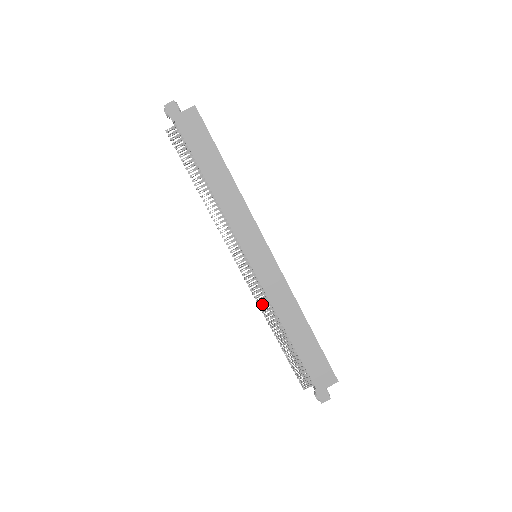
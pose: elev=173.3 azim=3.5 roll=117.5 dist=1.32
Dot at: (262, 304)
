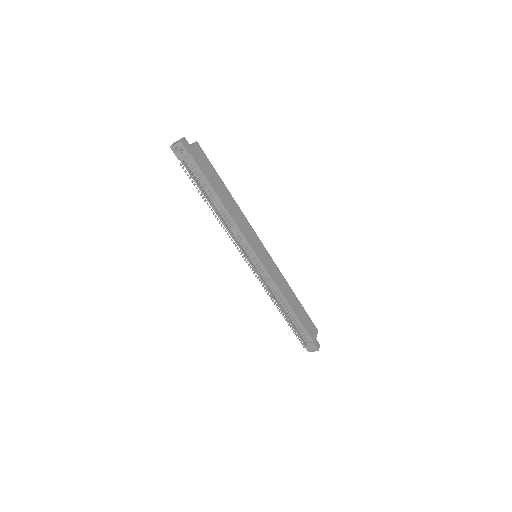
Dot at: (271, 292)
